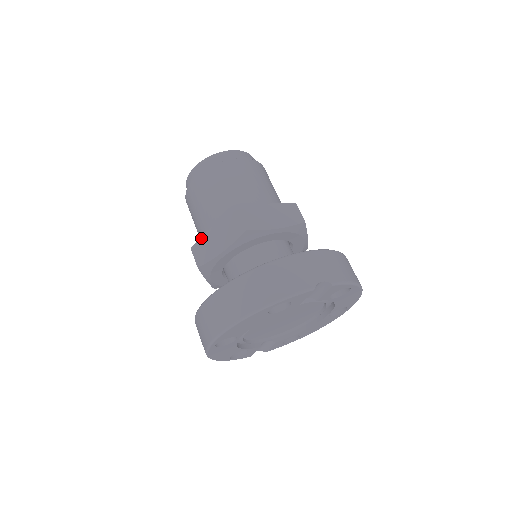
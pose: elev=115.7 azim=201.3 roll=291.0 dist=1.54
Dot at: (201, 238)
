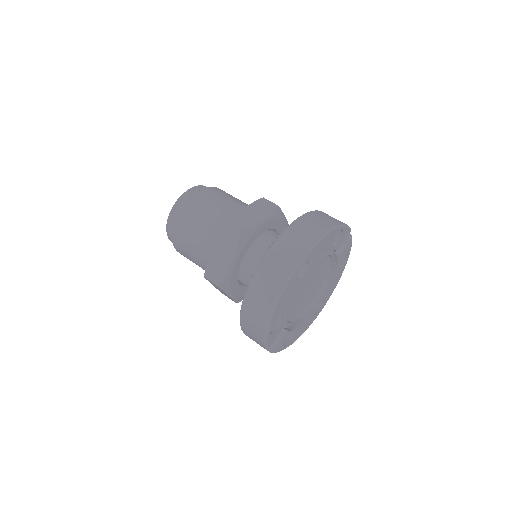
Dot at: (234, 216)
